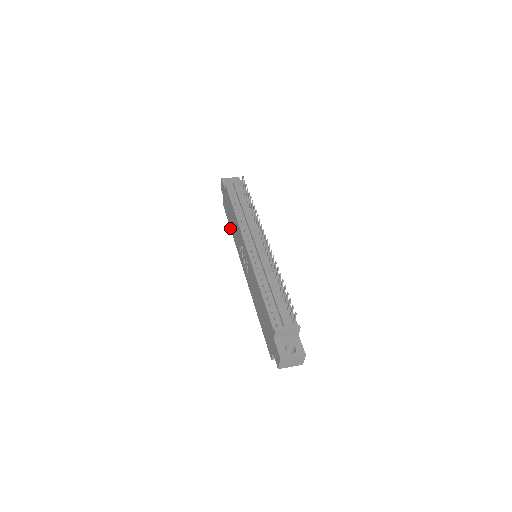
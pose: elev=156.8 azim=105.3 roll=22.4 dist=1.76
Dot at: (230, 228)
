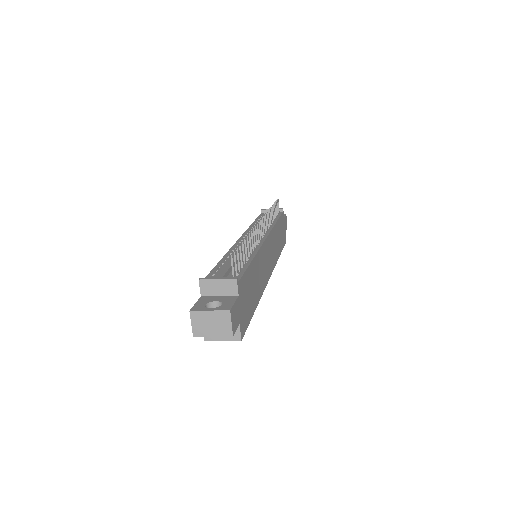
Dot at: occluded
